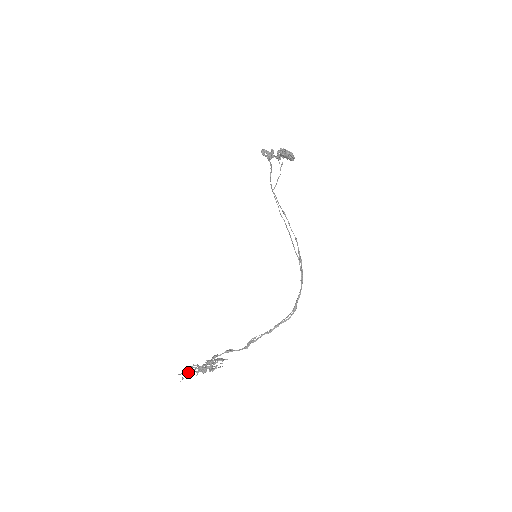
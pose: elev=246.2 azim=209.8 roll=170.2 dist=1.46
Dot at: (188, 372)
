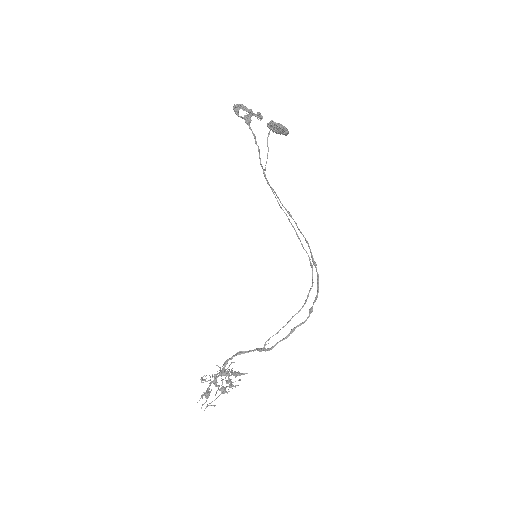
Dot at: (207, 396)
